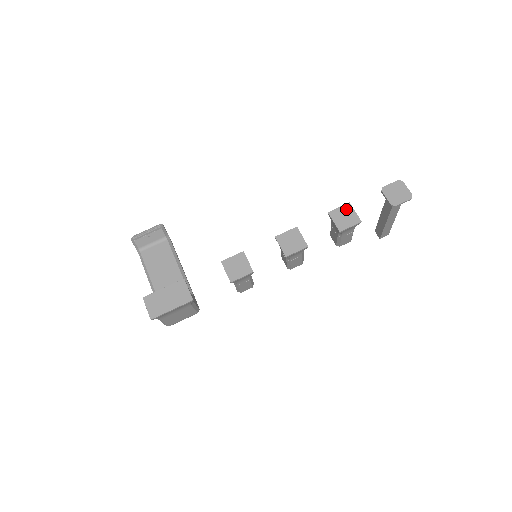
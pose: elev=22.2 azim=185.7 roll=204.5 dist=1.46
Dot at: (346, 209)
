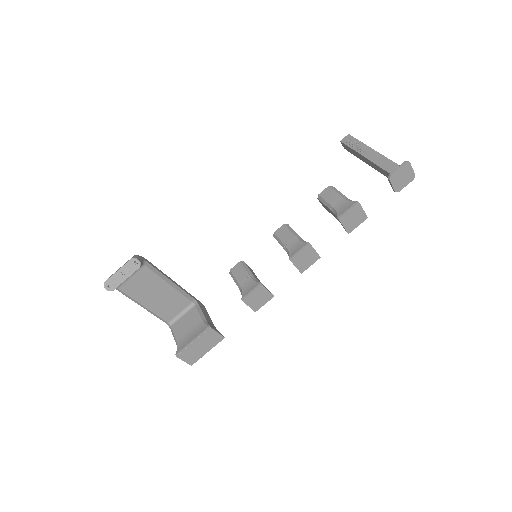
Dot at: (356, 210)
